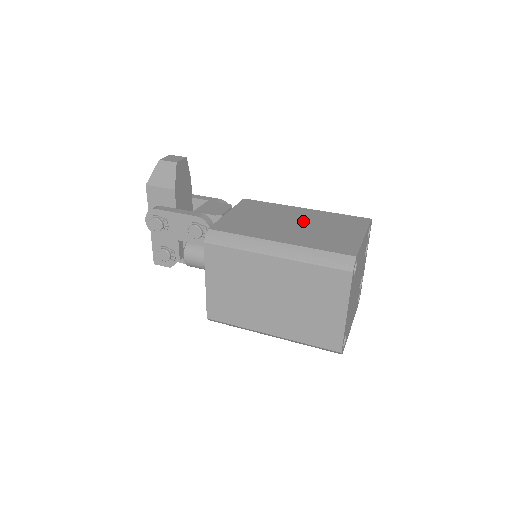
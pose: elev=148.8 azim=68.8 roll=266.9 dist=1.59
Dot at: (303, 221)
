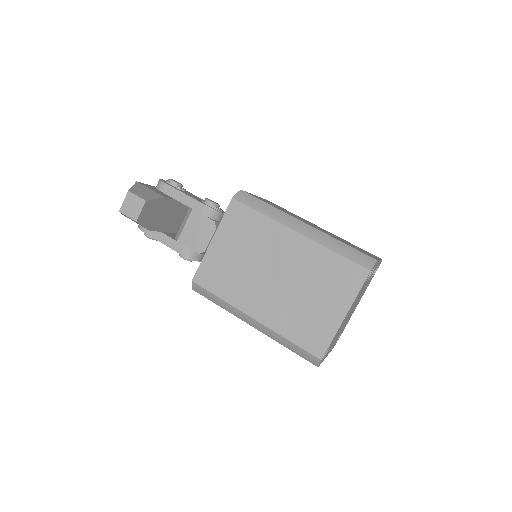
Dot at: (288, 271)
